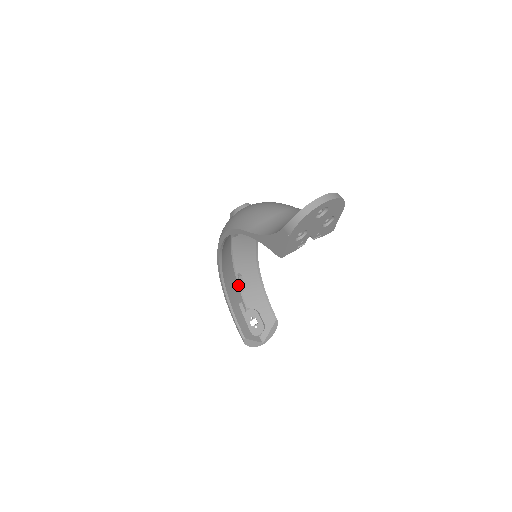
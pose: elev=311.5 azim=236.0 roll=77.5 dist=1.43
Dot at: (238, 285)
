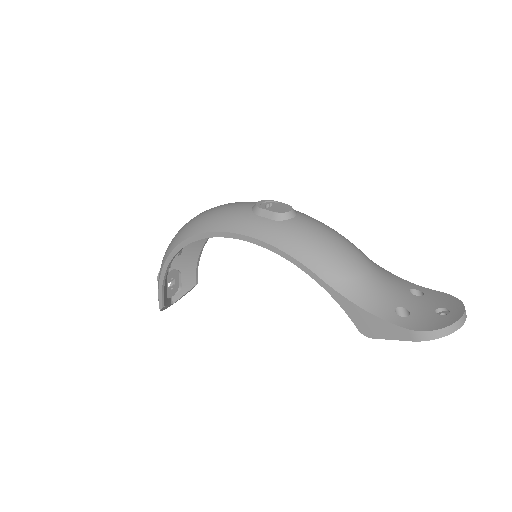
Dot at: occluded
